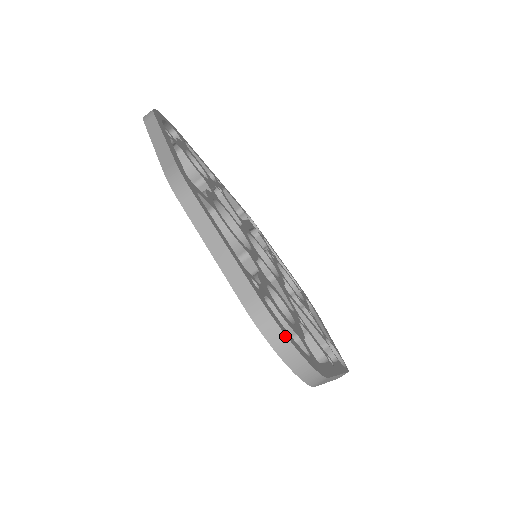
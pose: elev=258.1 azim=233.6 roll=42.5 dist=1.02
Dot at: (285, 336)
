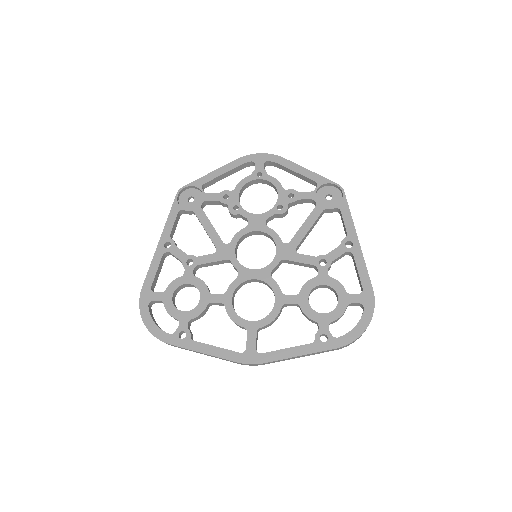
Dot at: occluded
